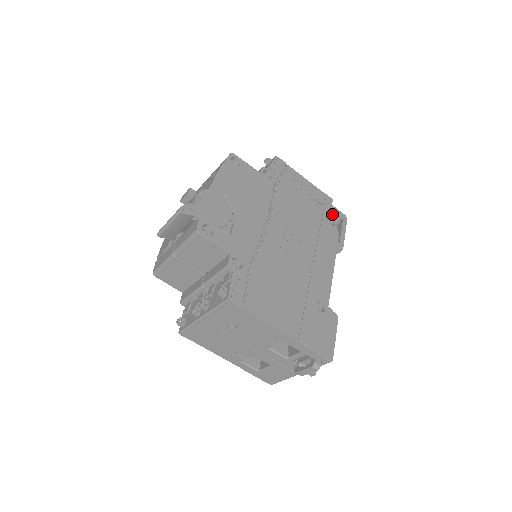
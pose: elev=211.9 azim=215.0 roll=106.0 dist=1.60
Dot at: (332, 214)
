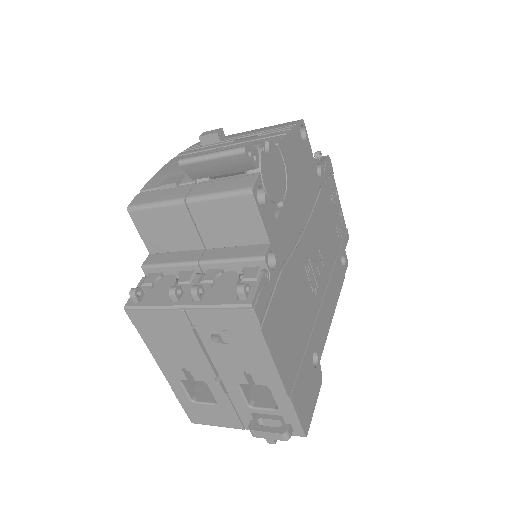
Dot at: occluded
